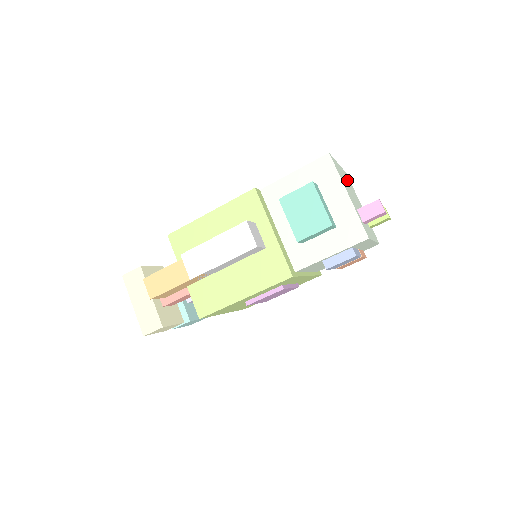
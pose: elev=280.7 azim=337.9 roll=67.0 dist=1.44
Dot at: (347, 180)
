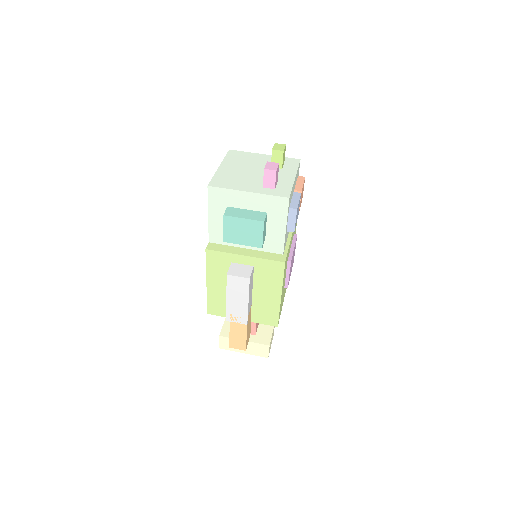
Dot at: (236, 163)
